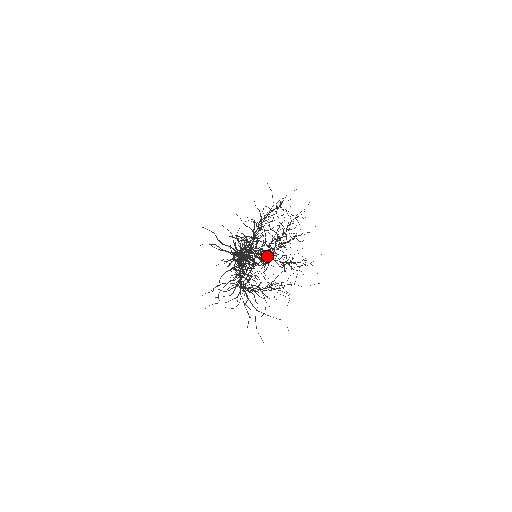
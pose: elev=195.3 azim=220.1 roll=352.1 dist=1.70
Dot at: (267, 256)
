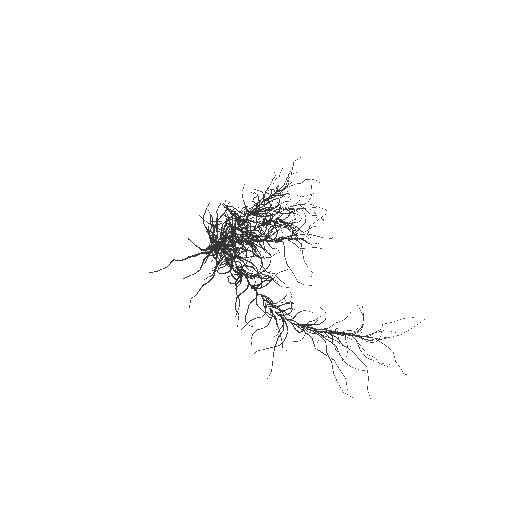
Dot at: occluded
